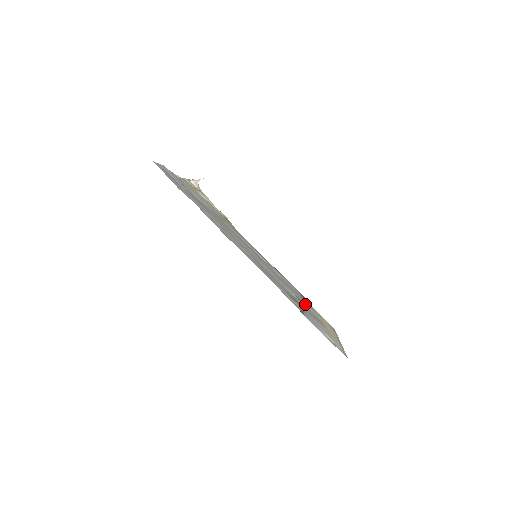
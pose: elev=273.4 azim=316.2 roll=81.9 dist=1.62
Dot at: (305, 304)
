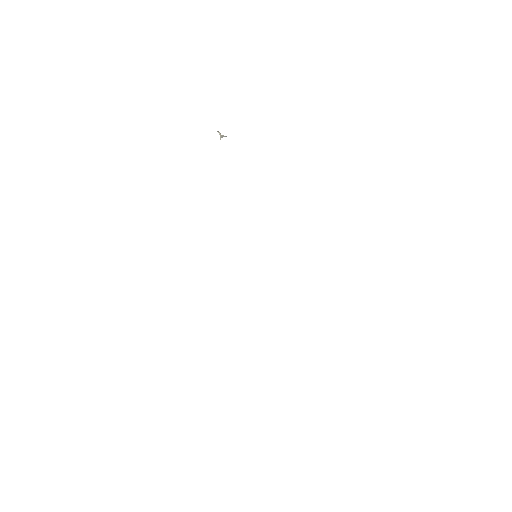
Dot at: occluded
